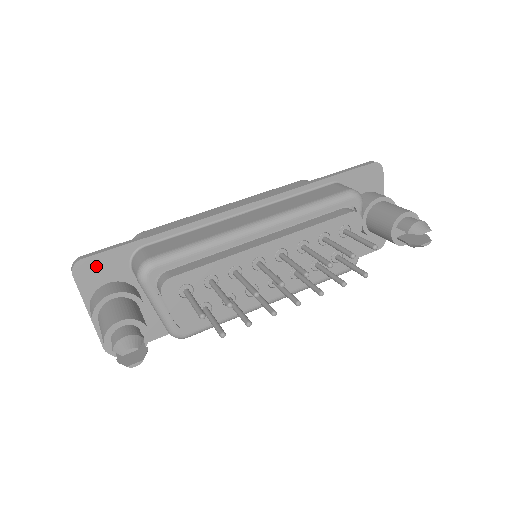
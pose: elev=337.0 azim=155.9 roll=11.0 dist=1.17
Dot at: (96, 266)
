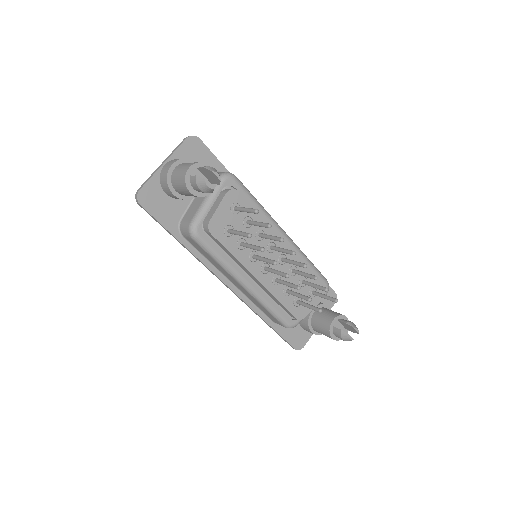
Dot at: (199, 151)
